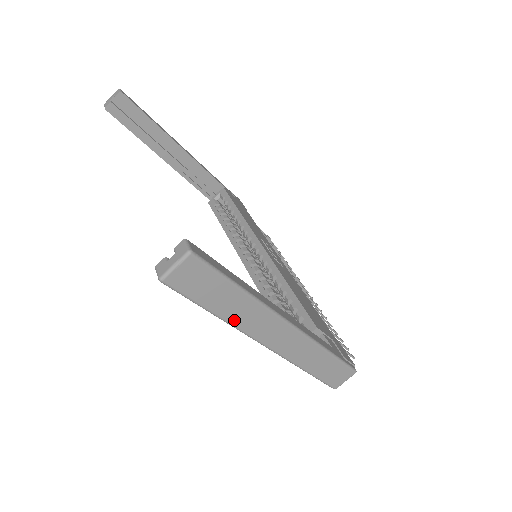
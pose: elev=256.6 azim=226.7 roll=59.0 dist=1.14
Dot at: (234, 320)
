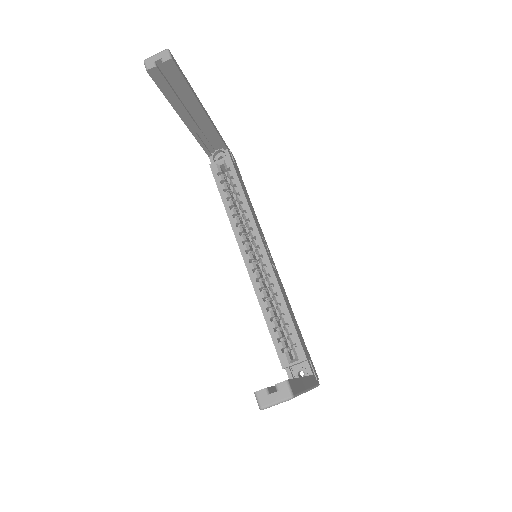
Dot at: occluded
